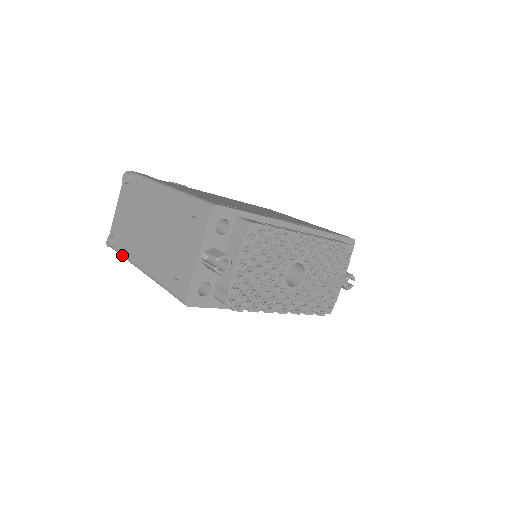
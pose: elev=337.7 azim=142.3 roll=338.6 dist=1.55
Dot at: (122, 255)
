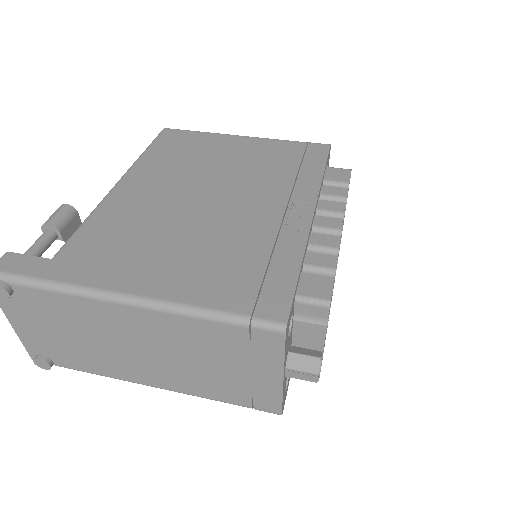
Dot at: occluded
